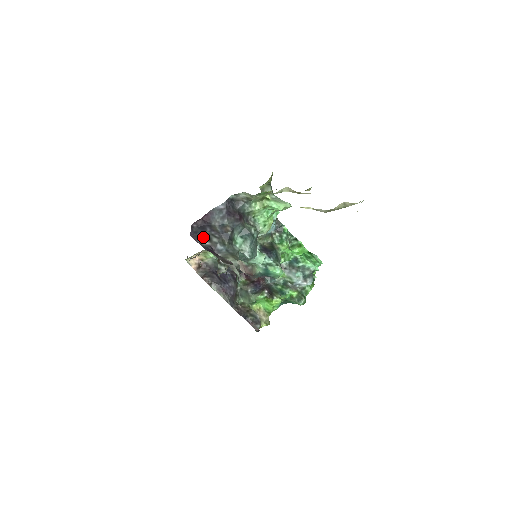
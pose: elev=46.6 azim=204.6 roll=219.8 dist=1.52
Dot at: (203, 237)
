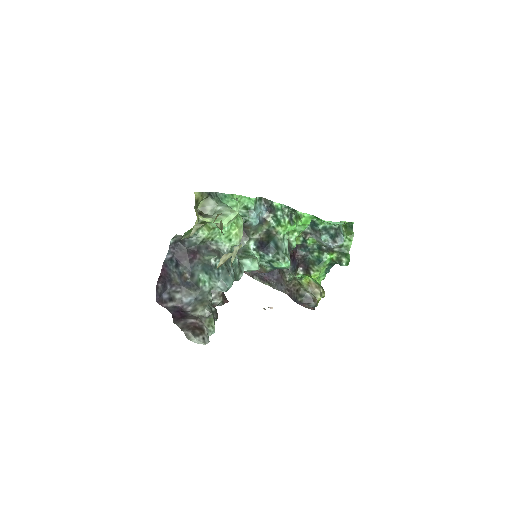
Dot at: (166, 298)
